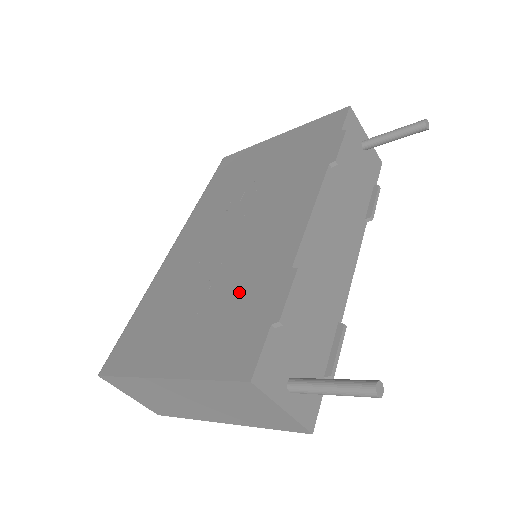
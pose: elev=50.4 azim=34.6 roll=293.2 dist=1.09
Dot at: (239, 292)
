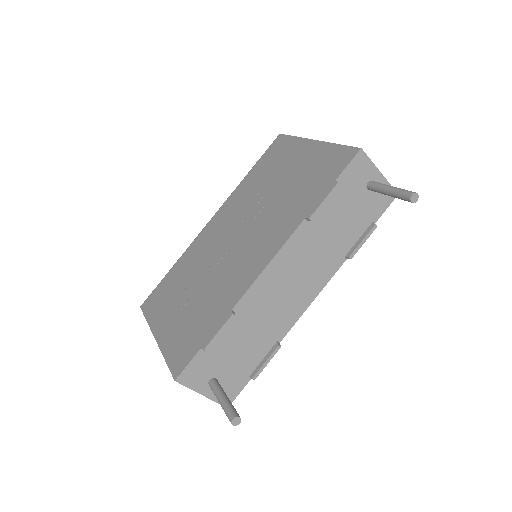
Dot at: (206, 305)
